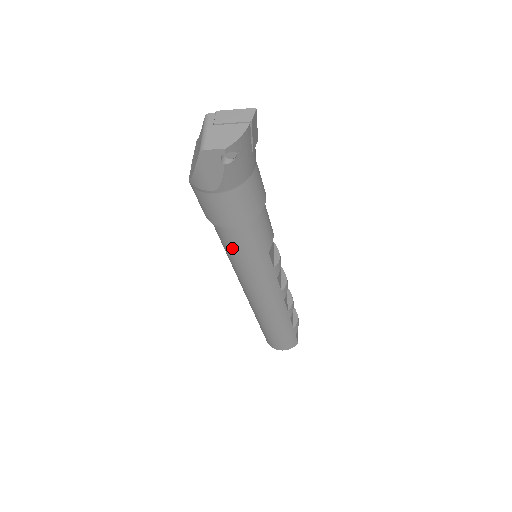
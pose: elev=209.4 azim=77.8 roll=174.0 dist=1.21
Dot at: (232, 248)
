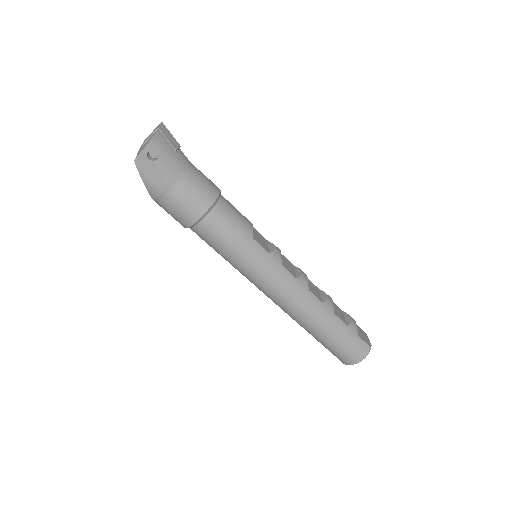
Dot at: (218, 245)
